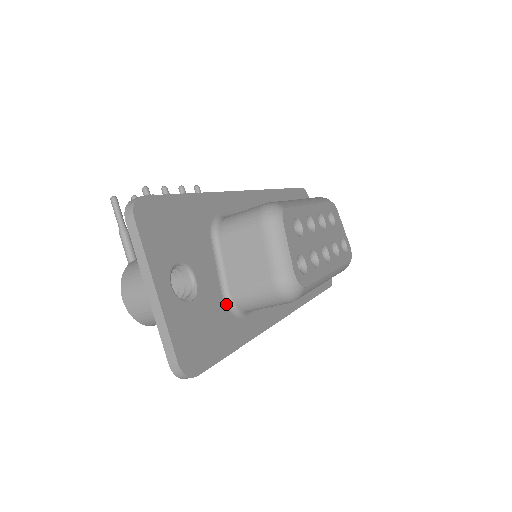
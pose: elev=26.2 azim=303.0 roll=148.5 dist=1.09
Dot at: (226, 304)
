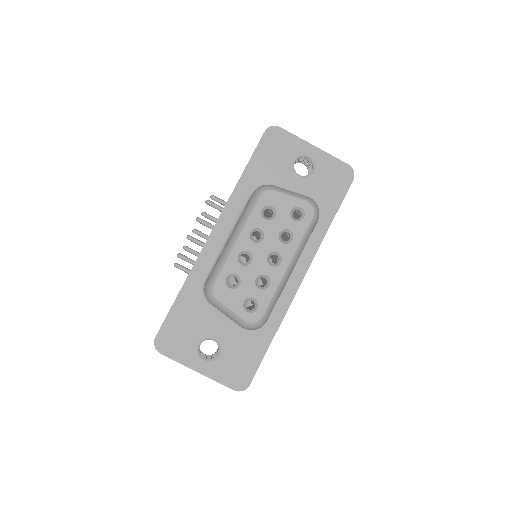
Dot at: (245, 329)
